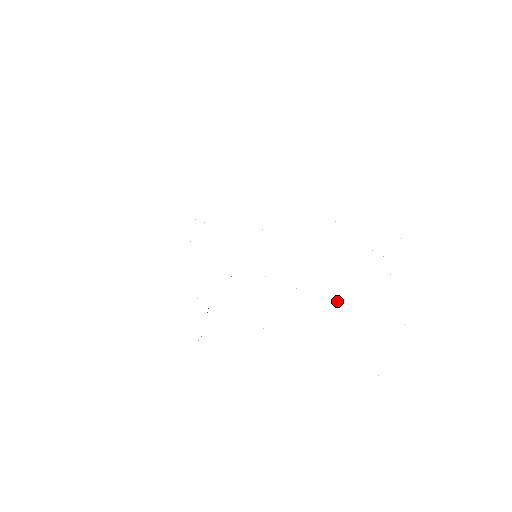
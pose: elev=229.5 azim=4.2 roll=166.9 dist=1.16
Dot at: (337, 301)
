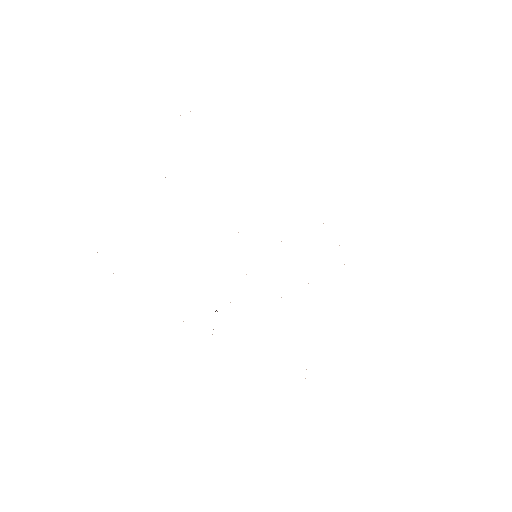
Dot at: occluded
